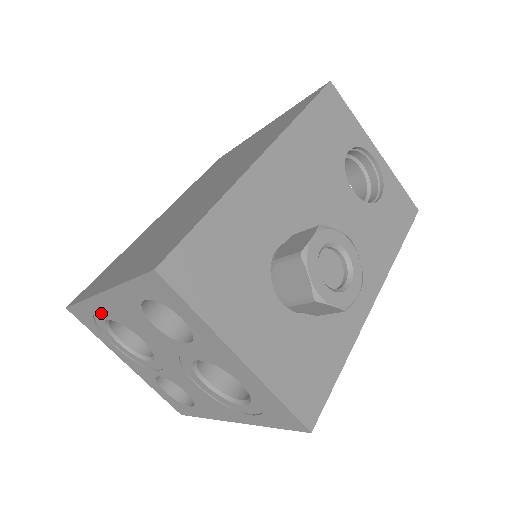
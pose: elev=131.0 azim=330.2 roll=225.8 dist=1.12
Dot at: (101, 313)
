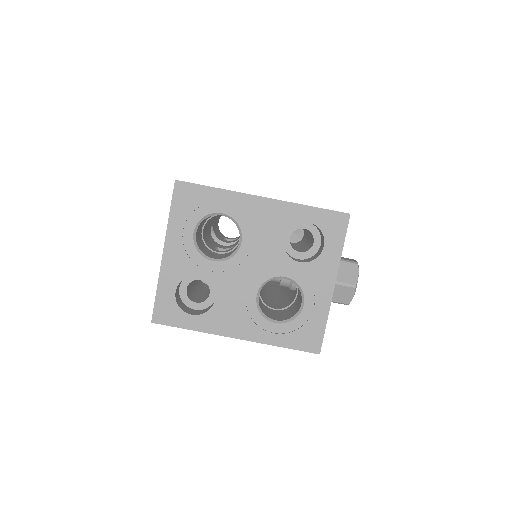
Dot at: (226, 206)
